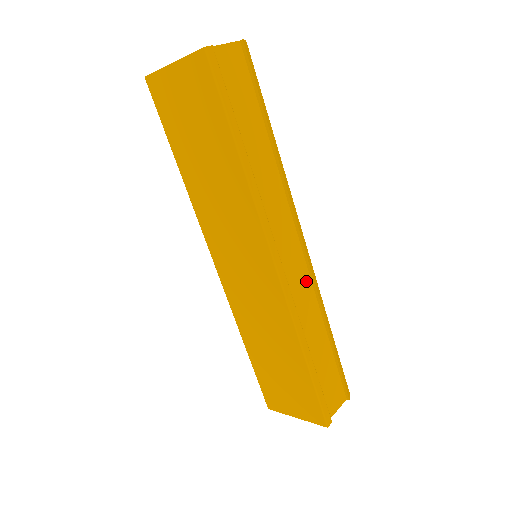
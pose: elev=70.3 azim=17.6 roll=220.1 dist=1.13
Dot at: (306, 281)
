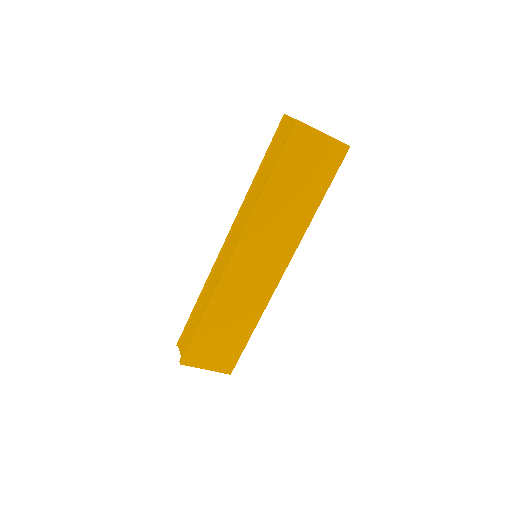
Dot at: occluded
